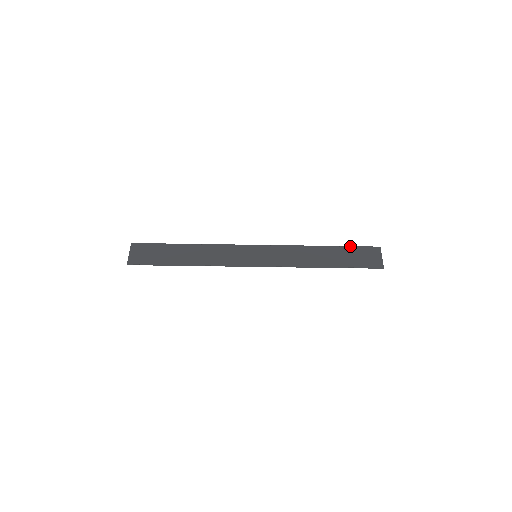
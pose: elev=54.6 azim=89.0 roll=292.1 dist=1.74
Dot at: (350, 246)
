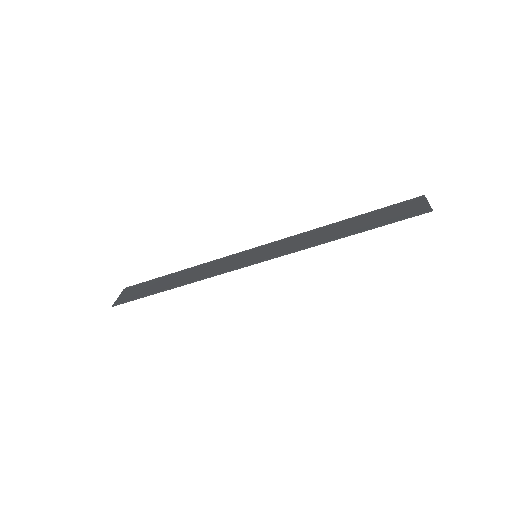
Dot at: (380, 209)
